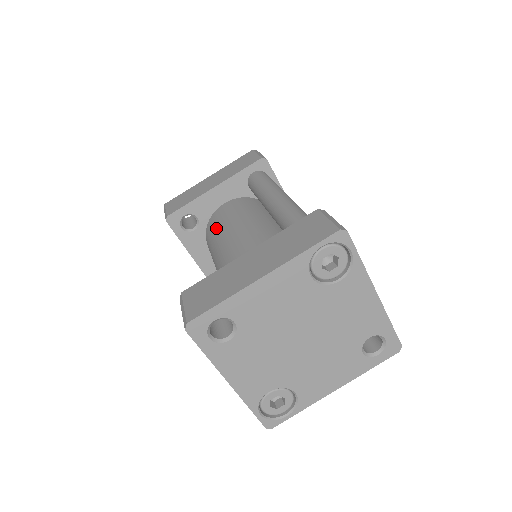
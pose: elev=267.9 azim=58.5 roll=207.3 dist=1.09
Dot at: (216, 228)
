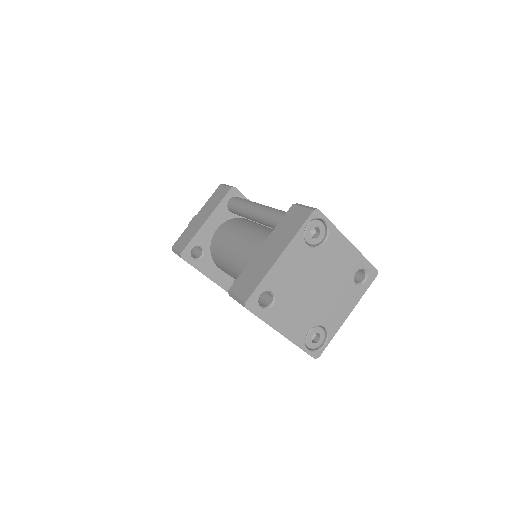
Dot at: (220, 248)
